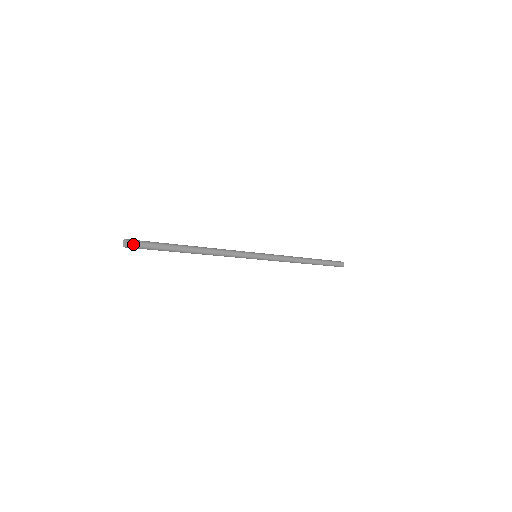
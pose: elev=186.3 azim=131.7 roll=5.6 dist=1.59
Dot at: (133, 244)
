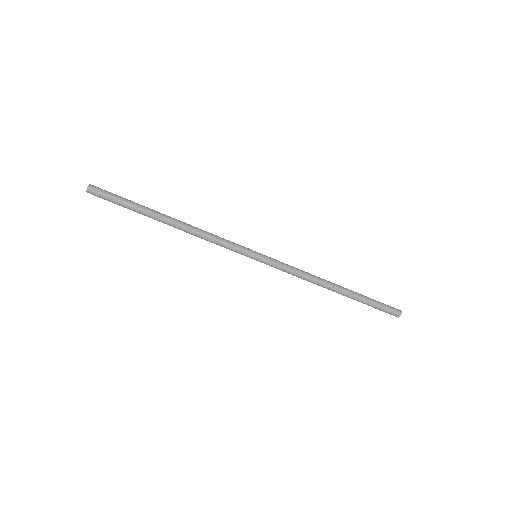
Dot at: (96, 188)
